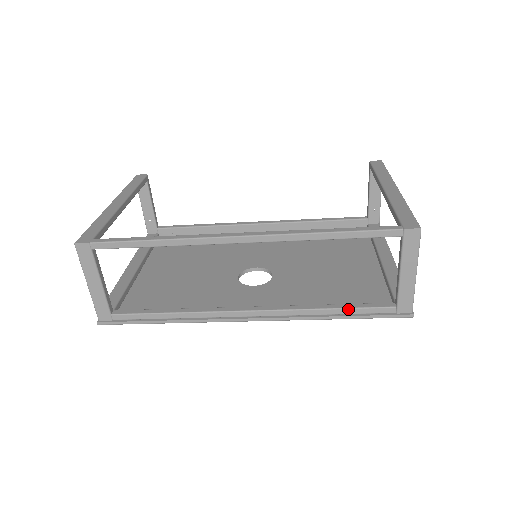
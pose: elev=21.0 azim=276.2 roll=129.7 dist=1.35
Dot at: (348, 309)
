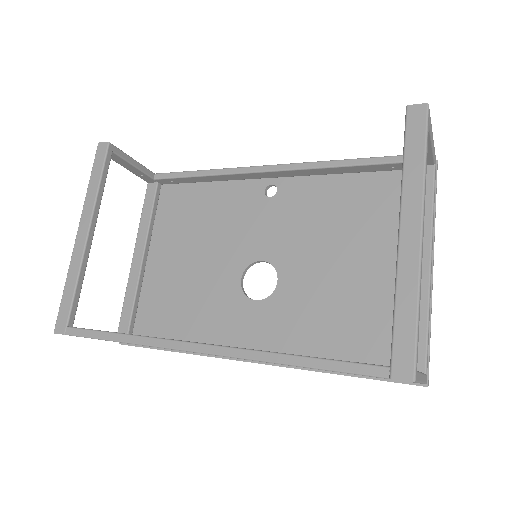
Dot at: occluded
